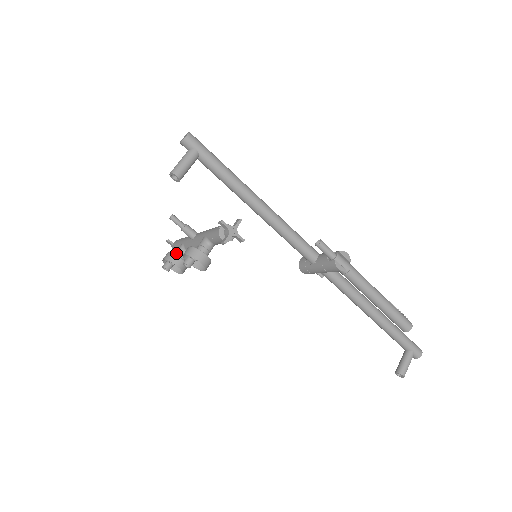
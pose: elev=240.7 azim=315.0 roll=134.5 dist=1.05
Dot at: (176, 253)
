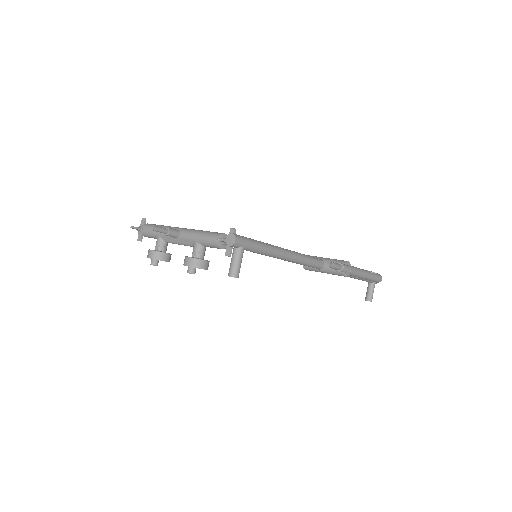
Dot at: (158, 248)
